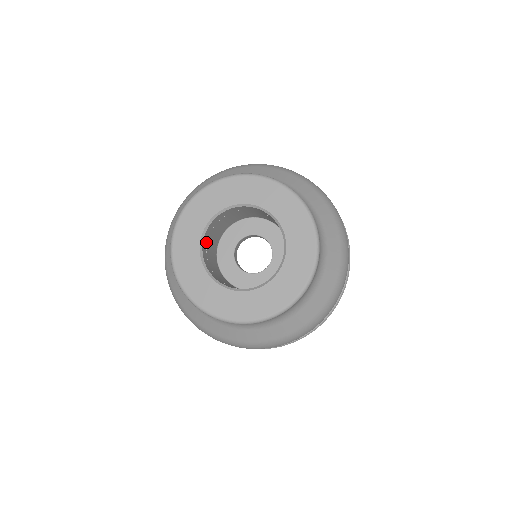
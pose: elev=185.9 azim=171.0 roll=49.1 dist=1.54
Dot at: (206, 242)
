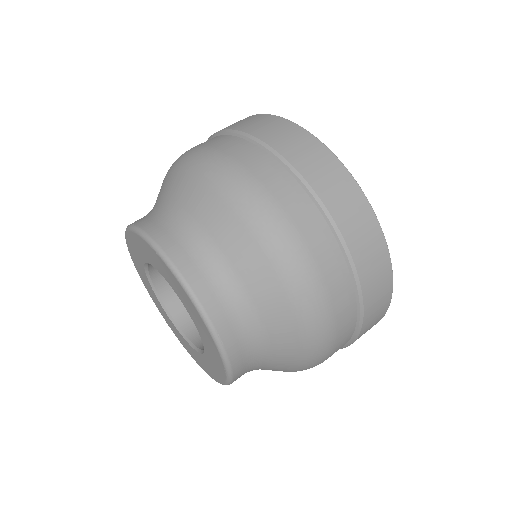
Dot at: occluded
